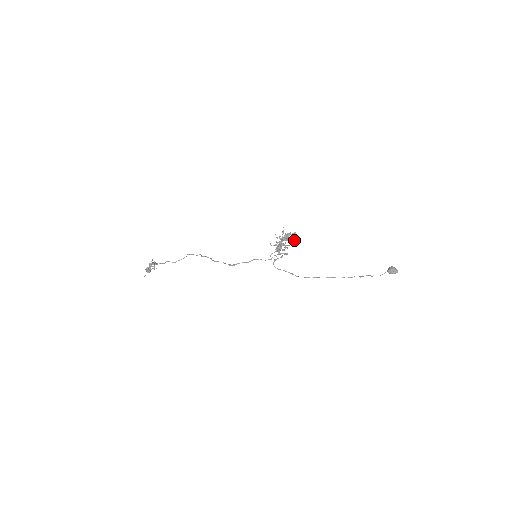
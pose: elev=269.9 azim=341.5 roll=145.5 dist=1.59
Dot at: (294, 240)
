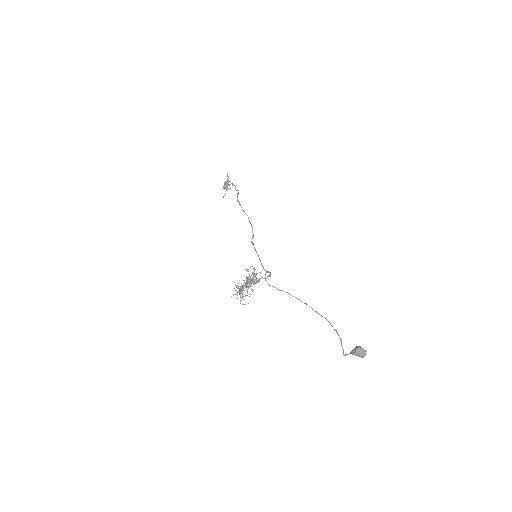
Dot at: occluded
